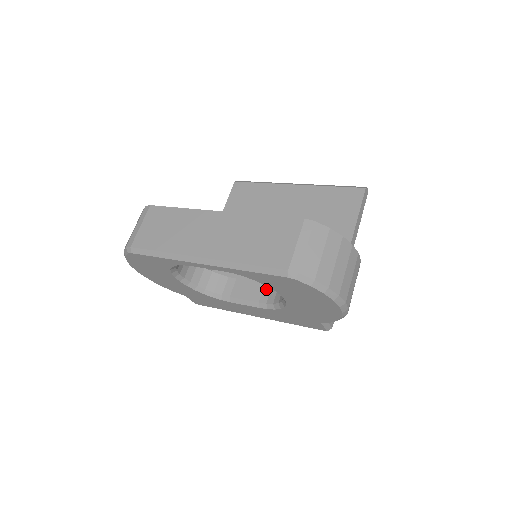
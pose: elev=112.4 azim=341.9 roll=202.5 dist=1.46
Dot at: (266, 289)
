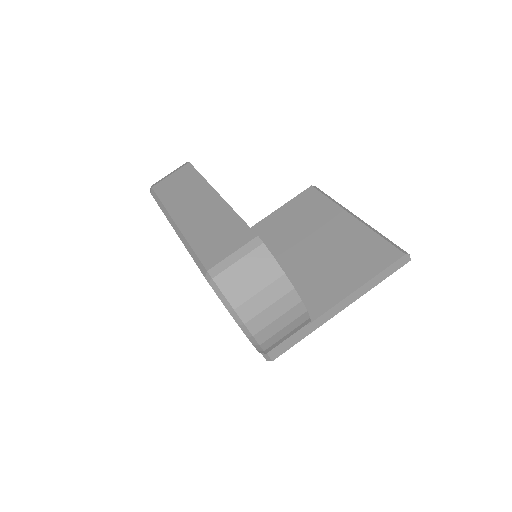
Dot at: occluded
